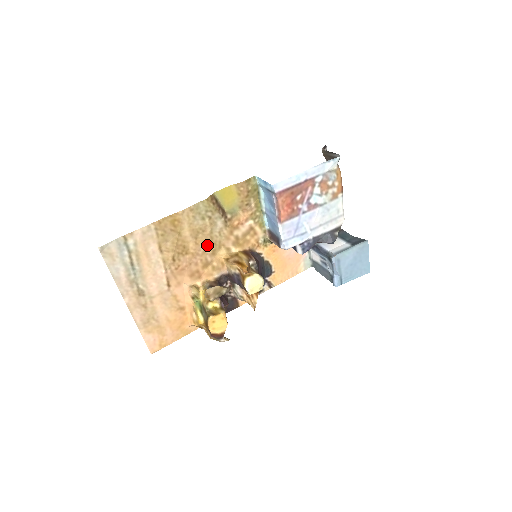
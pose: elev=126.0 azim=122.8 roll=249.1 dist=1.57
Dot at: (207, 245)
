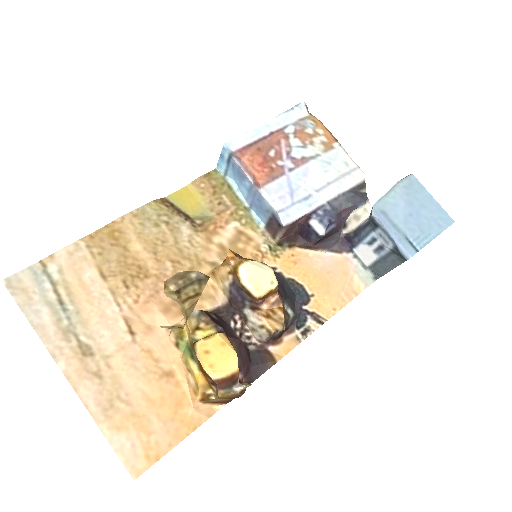
Dot at: (176, 262)
